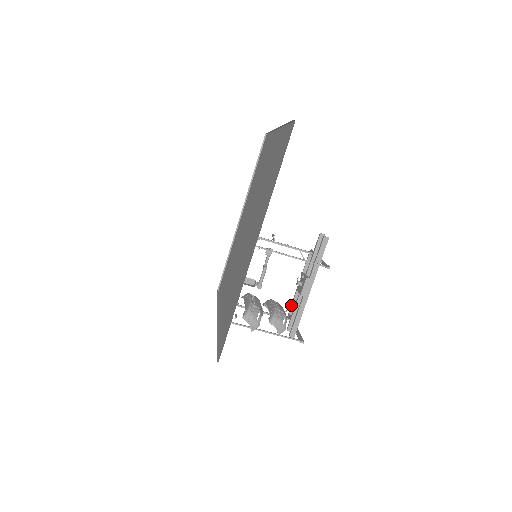
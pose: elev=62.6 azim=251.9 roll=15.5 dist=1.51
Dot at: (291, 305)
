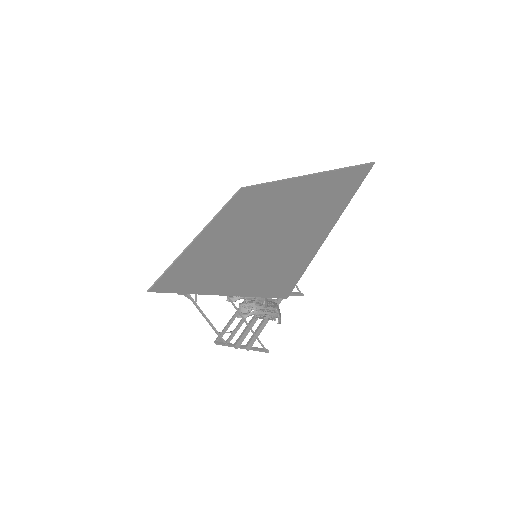
Dot at: occluded
